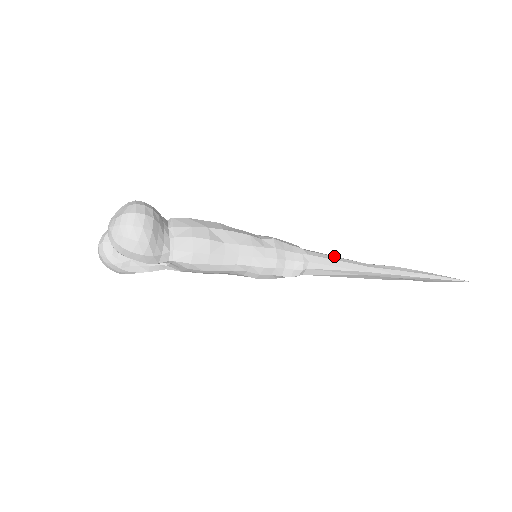
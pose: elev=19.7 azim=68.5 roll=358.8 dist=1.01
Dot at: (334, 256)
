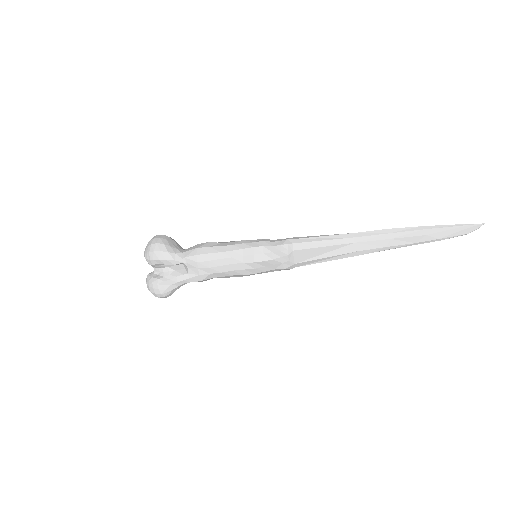
Dot at: occluded
